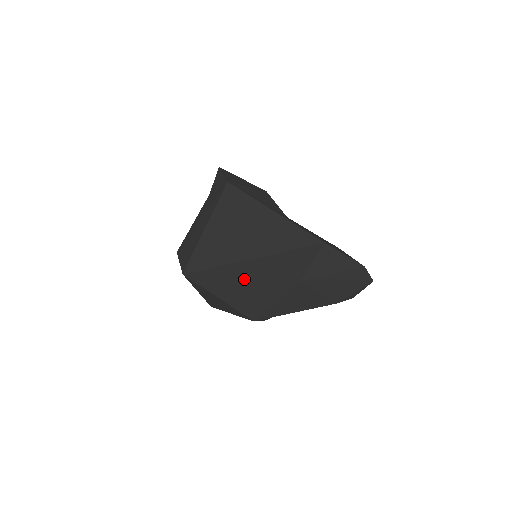
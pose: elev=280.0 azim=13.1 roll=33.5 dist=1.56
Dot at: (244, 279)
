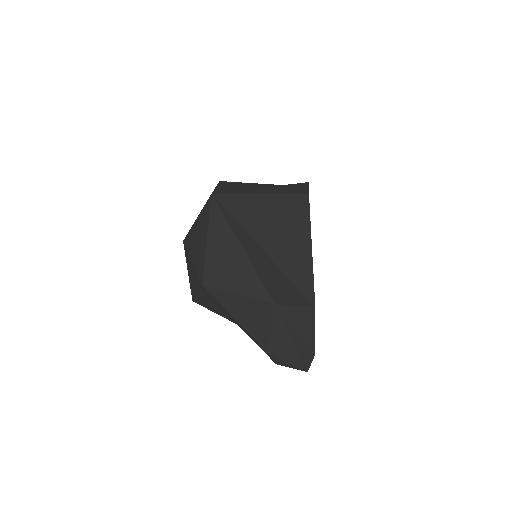
Dot at: (243, 252)
